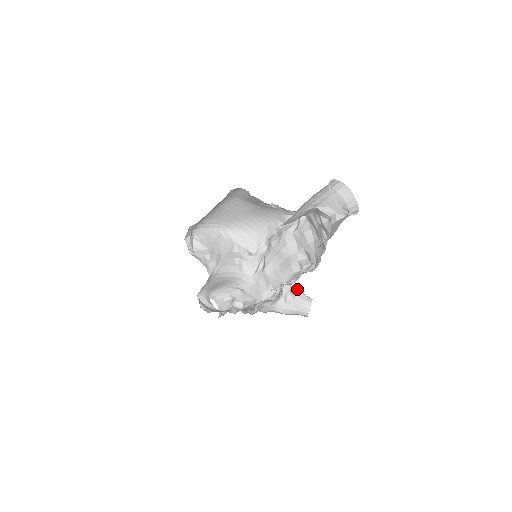
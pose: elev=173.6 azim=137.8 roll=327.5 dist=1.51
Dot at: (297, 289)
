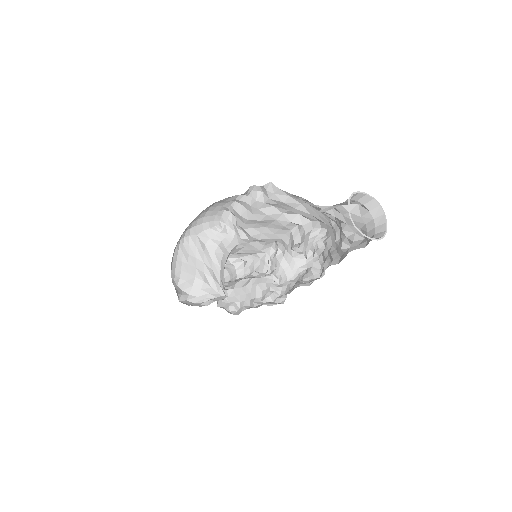
Dot at: occluded
